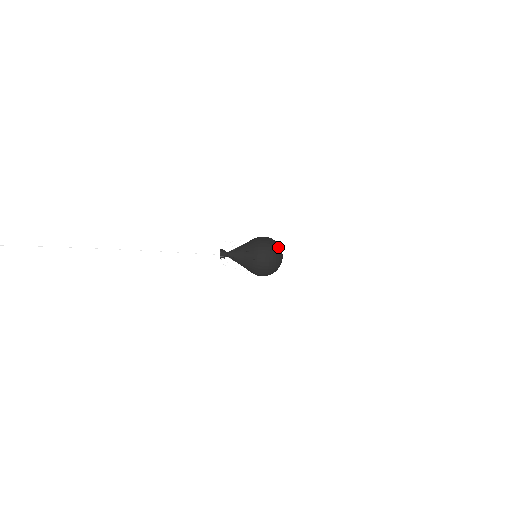
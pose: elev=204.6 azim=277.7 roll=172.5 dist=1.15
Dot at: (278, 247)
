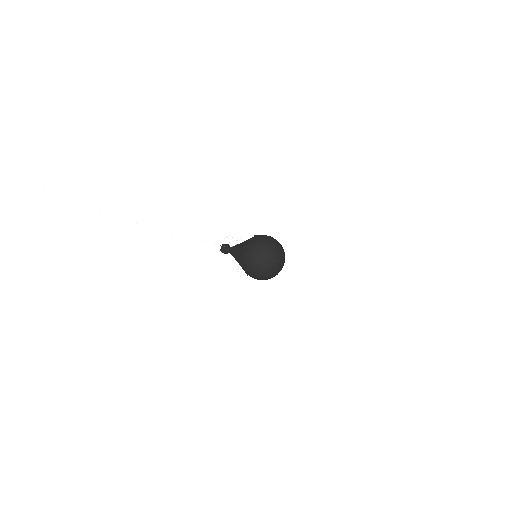
Dot at: (267, 270)
